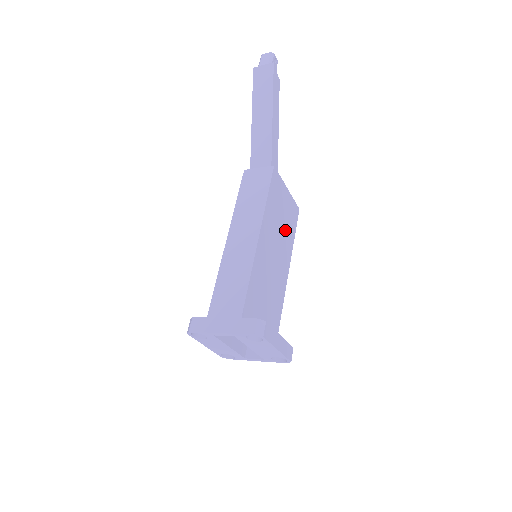
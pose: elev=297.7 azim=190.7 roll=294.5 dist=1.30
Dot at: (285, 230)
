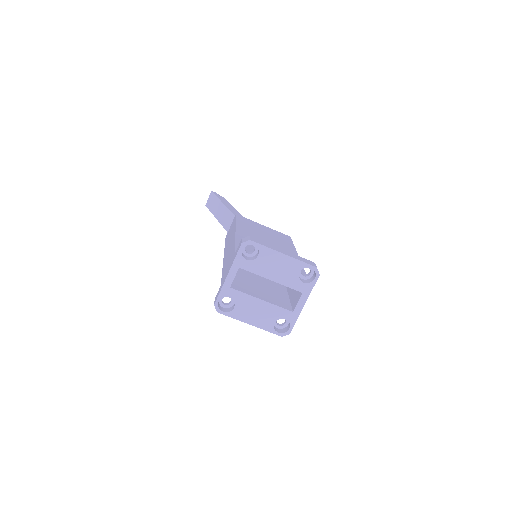
Dot at: (275, 239)
